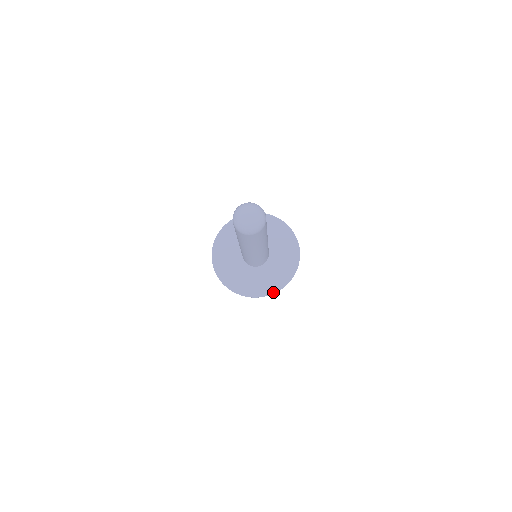
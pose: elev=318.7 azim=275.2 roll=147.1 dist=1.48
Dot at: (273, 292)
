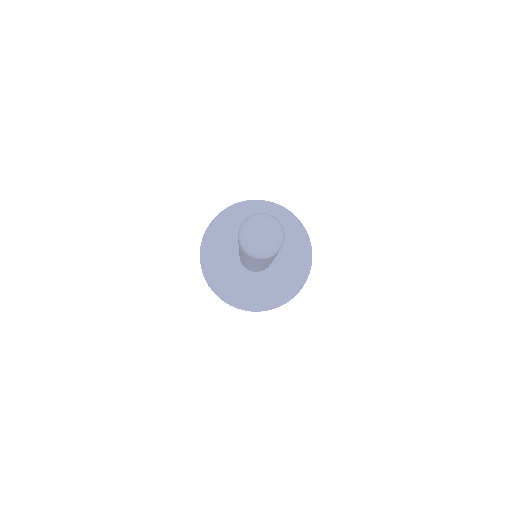
Dot at: (264, 309)
